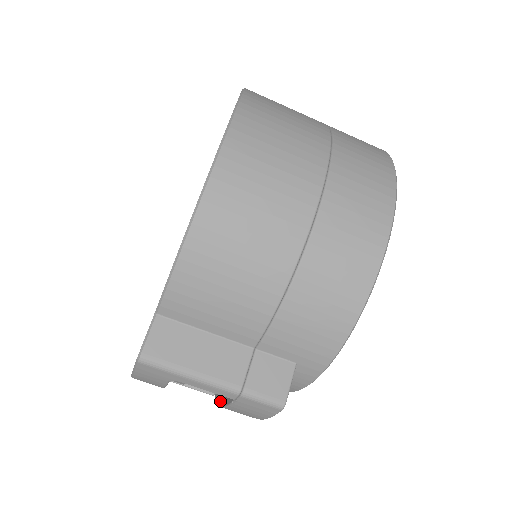
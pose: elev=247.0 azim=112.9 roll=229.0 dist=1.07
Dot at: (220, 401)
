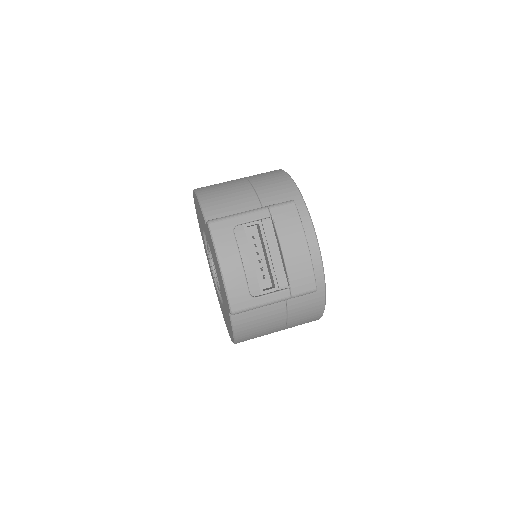
Dot at: (282, 259)
